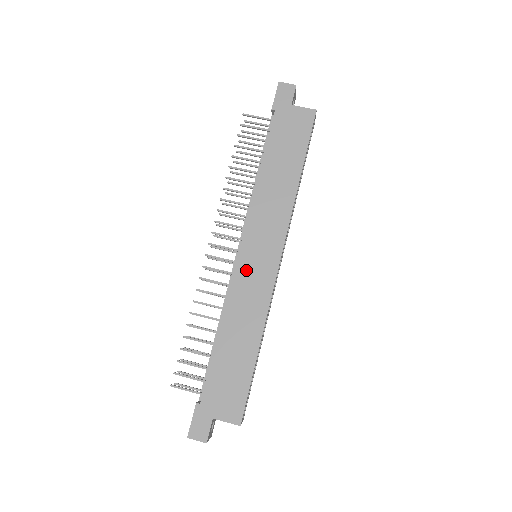
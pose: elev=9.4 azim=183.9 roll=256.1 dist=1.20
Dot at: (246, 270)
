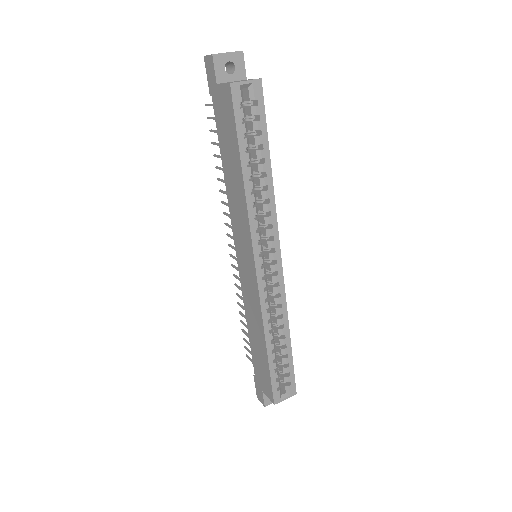
Dot at: (243, 275)
